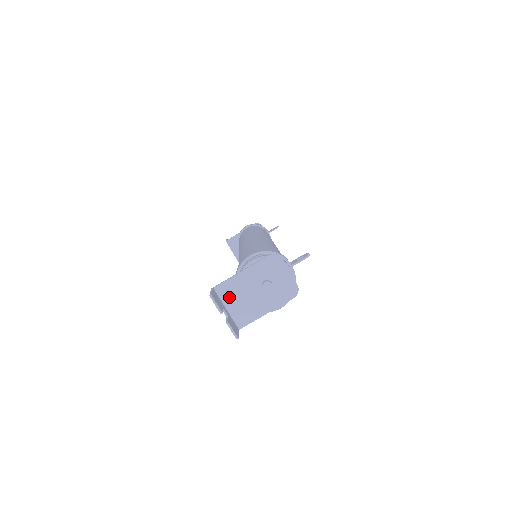
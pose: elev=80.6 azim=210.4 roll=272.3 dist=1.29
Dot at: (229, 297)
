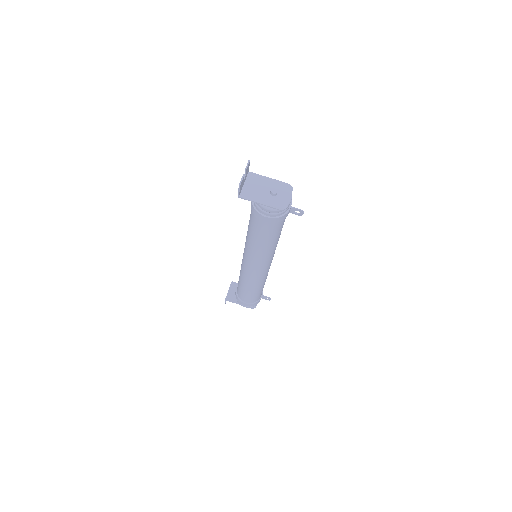
Dot at: (251, 181)
